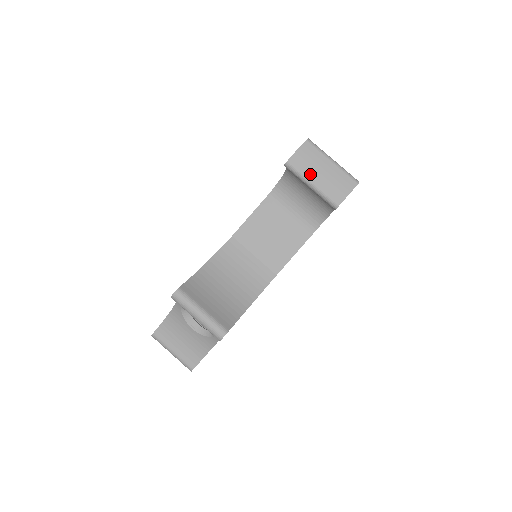
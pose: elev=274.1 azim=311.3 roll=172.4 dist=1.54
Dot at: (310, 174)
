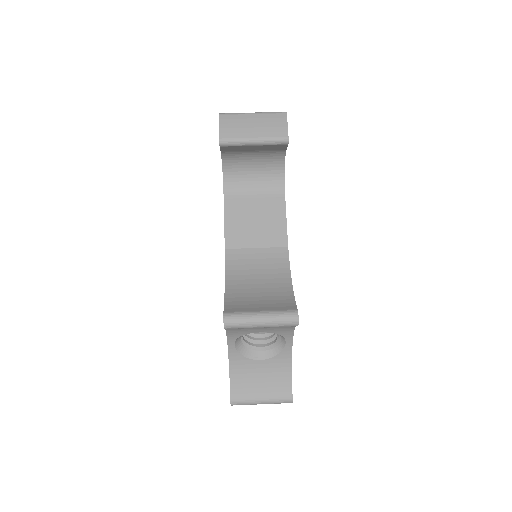
Dot at: (245, 134)
